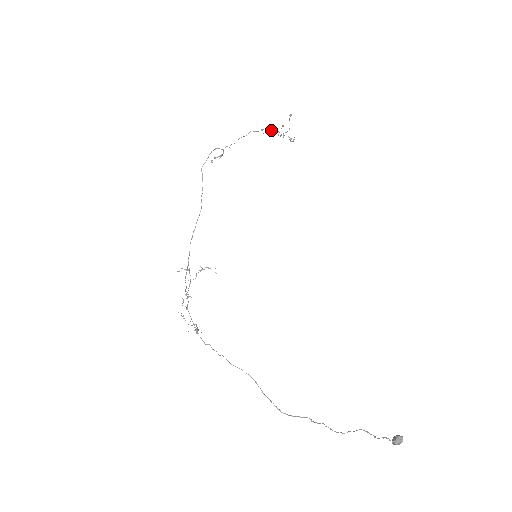
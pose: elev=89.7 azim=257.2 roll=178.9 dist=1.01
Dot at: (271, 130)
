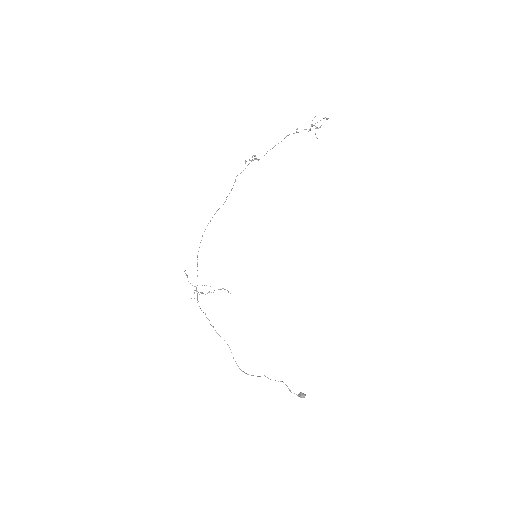
Dot at: (305, 129)
